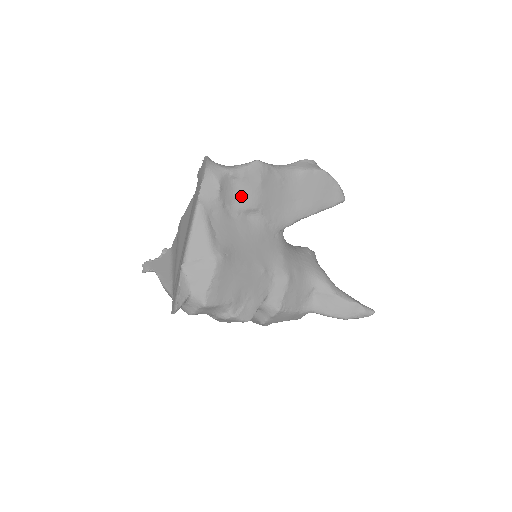
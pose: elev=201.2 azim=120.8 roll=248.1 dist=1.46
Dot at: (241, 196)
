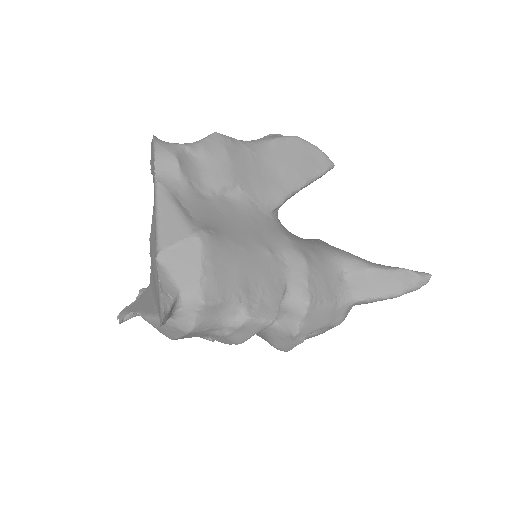
Dot at: (209, 172)
